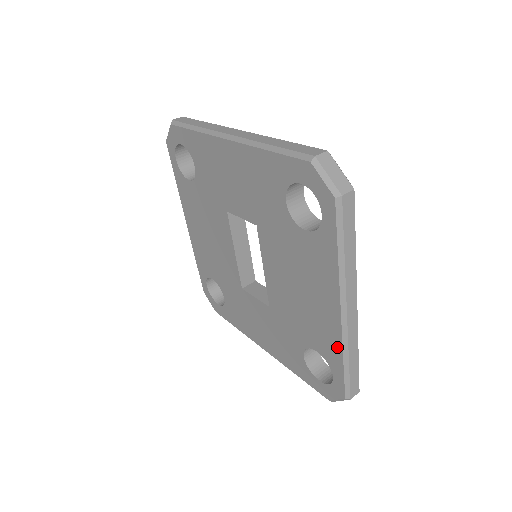
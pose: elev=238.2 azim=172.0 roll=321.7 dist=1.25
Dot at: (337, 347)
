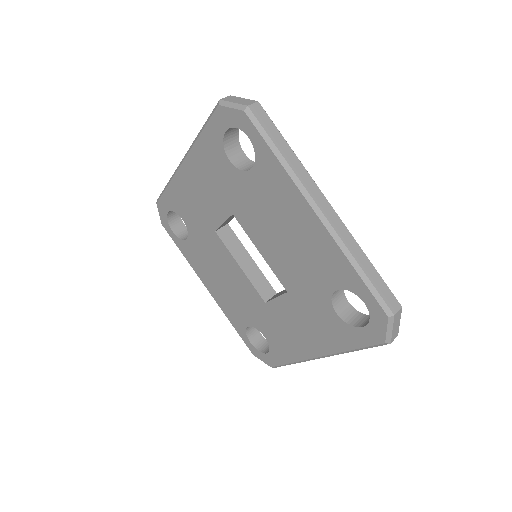
Dot at: (340, 258)
